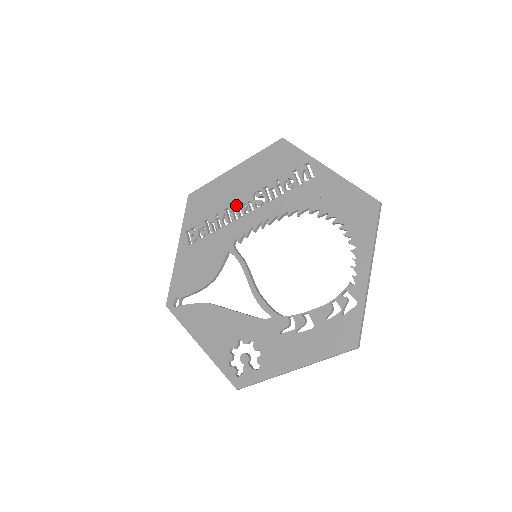
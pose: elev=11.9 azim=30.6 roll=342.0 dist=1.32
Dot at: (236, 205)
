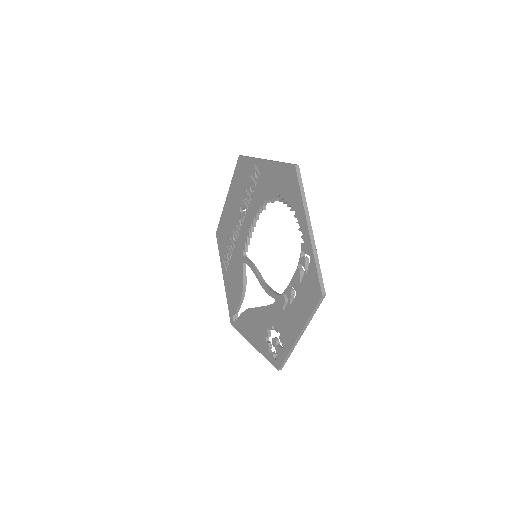
Dot at: (236, 224)
